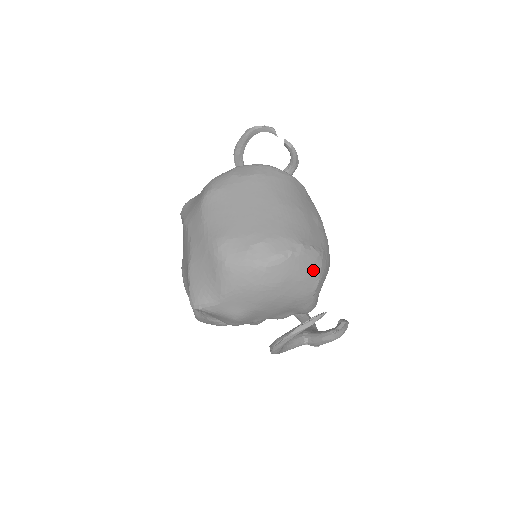
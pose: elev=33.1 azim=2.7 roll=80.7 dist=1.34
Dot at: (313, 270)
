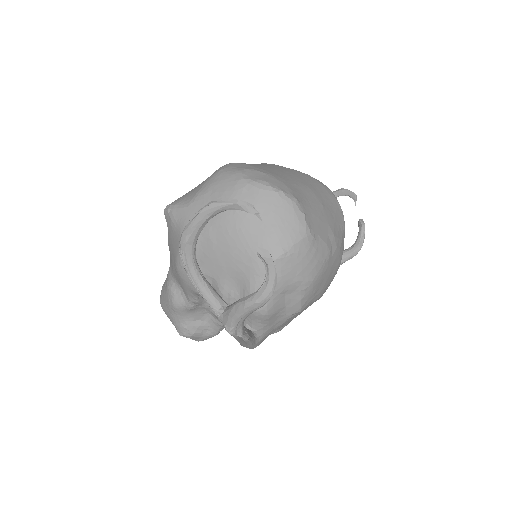
Dot at: (288, 232)
